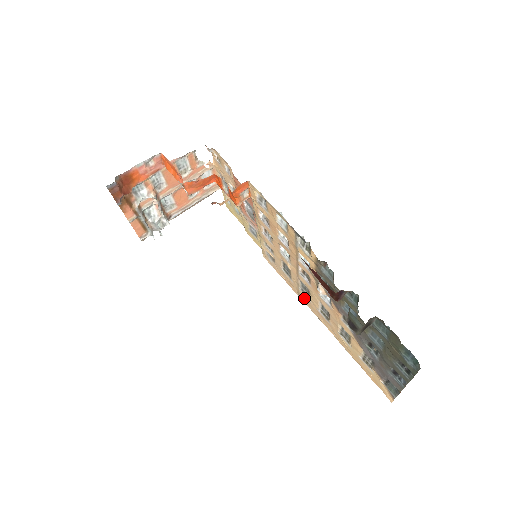
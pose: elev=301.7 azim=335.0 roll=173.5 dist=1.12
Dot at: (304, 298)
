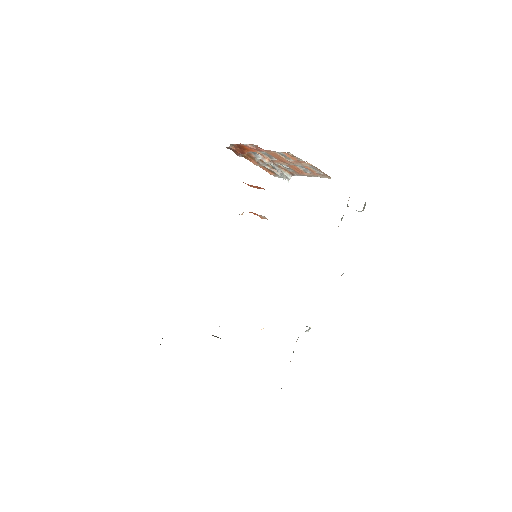
Dot at: occluded
